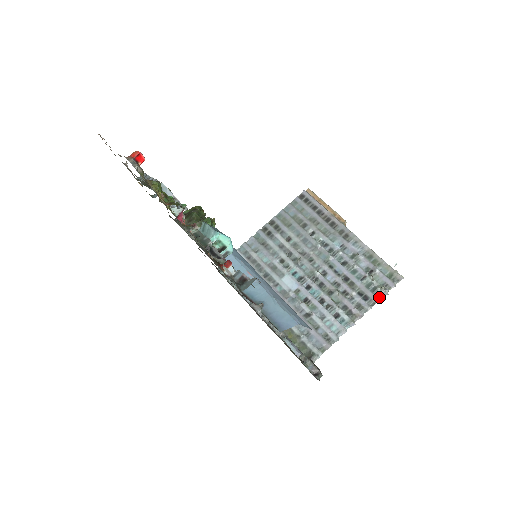
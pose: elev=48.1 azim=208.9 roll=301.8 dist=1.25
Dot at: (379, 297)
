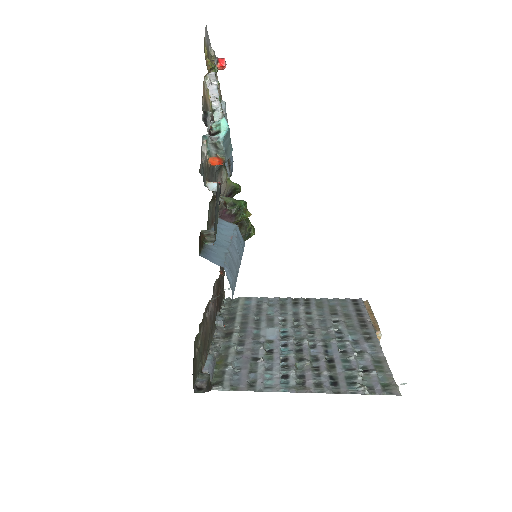
Dot at: (351, 392)
